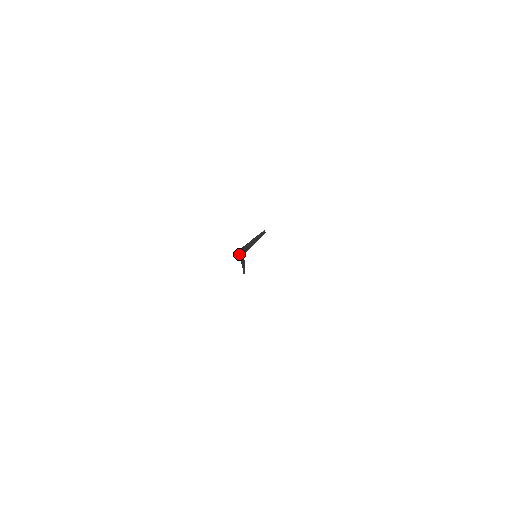
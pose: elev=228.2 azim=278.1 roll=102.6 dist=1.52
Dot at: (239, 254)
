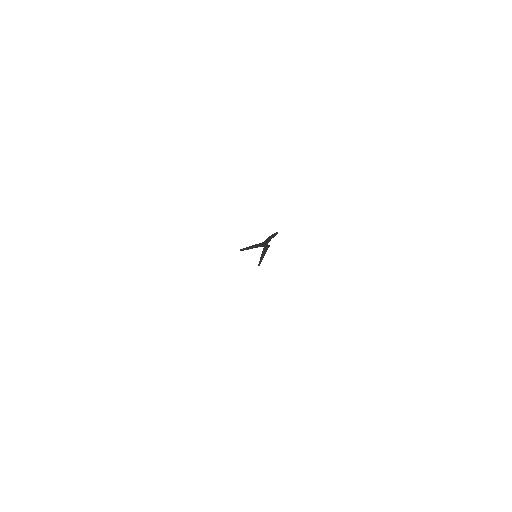
Dot at: occluded
